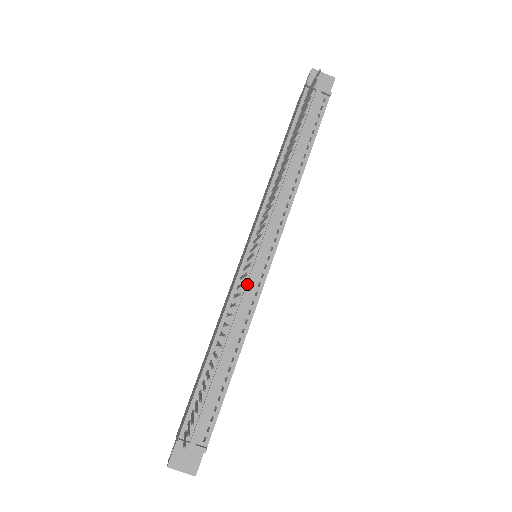
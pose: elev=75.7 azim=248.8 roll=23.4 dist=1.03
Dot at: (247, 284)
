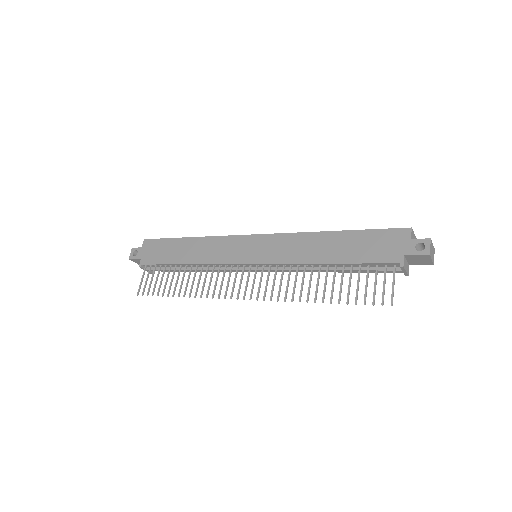
Dot at: (232, 270)
